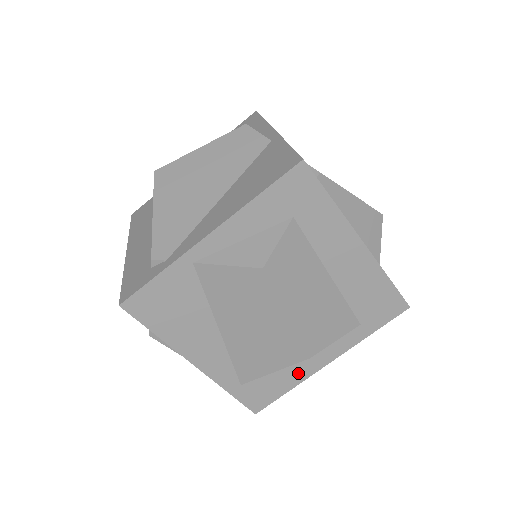
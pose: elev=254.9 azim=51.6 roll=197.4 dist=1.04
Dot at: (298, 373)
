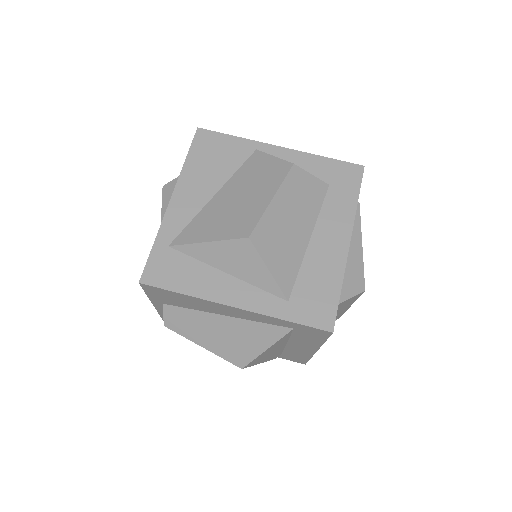
Dot at: (207, 287)
